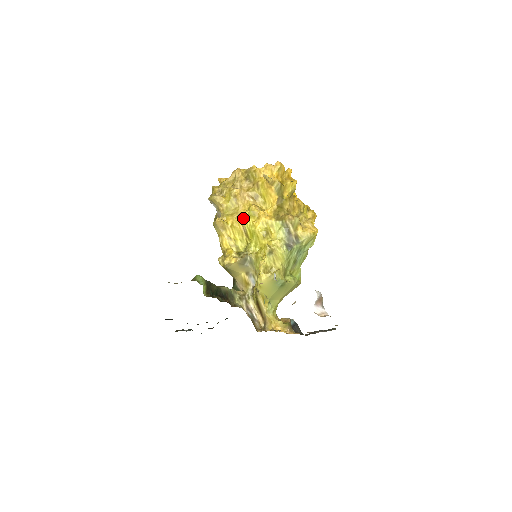
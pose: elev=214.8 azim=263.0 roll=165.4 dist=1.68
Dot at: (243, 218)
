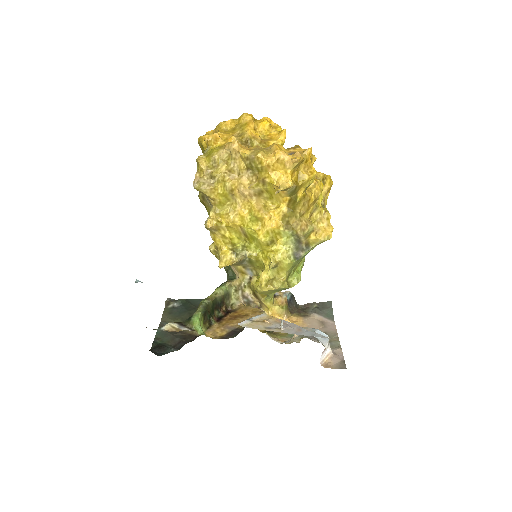
Dot at: (242, 222)
